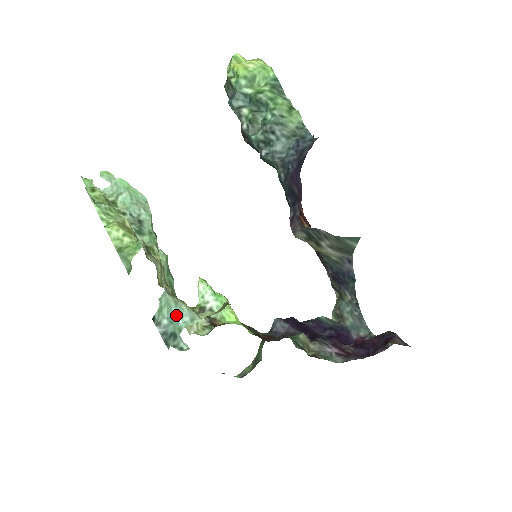
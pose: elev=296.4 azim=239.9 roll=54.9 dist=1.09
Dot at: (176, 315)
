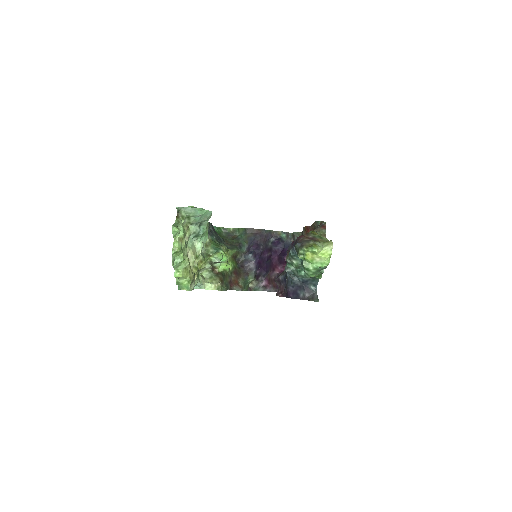
Dot at: occluded
